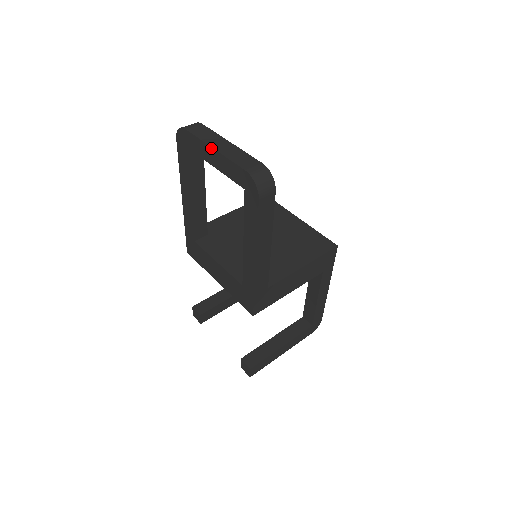
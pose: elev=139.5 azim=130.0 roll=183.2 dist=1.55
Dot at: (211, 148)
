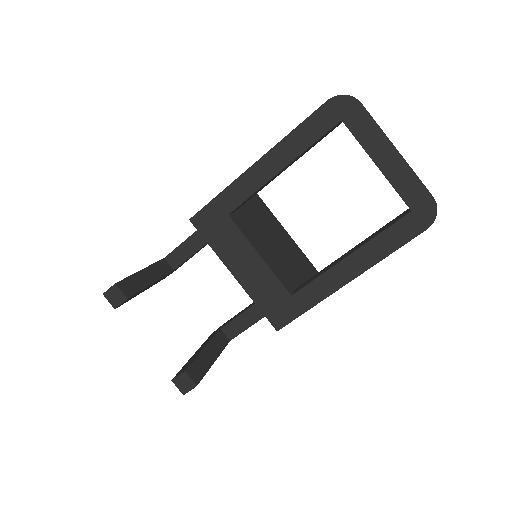
Dot at: (394, 147)
